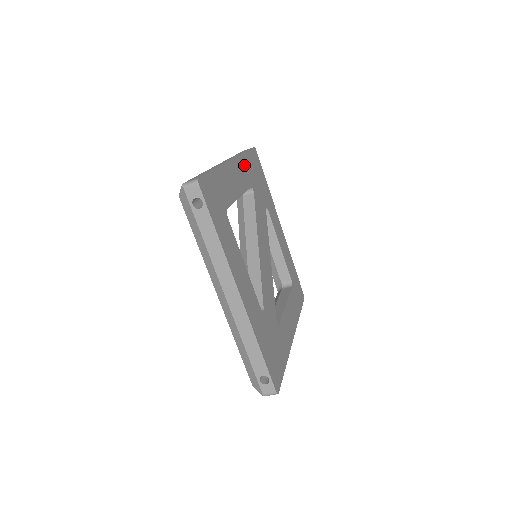
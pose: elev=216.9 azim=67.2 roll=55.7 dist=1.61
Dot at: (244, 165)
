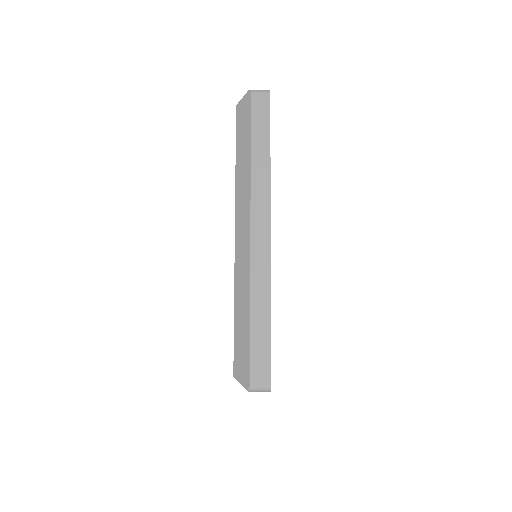
Dot at: occluded
